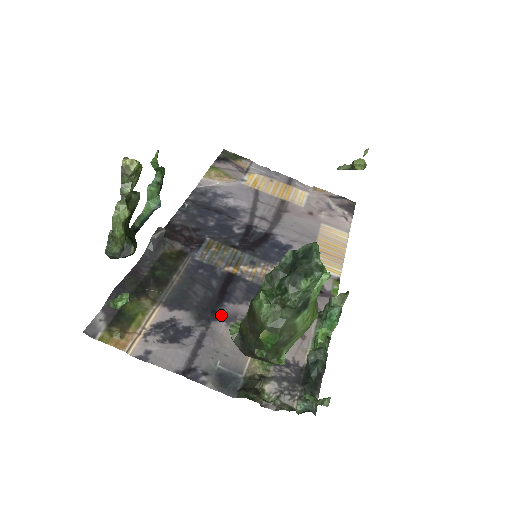
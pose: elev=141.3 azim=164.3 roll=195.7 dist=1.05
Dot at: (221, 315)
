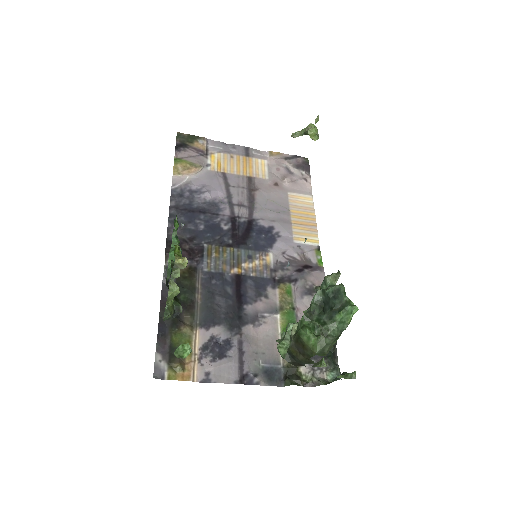
Dot at: (246, 319)
